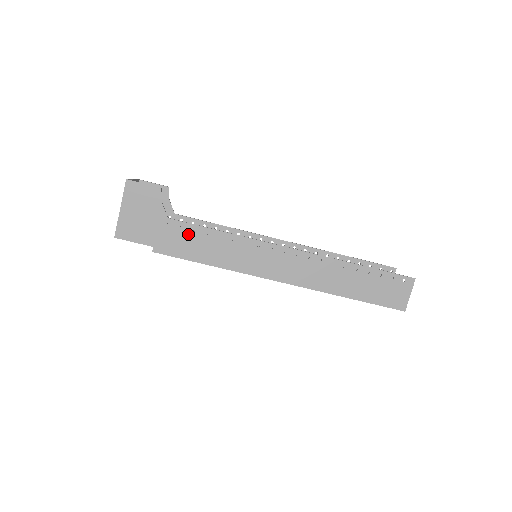
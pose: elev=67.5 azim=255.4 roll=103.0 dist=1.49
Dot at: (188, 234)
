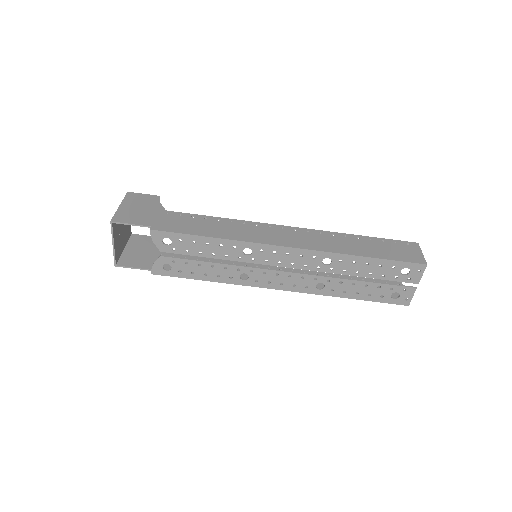
Dot at: (186, 219)
